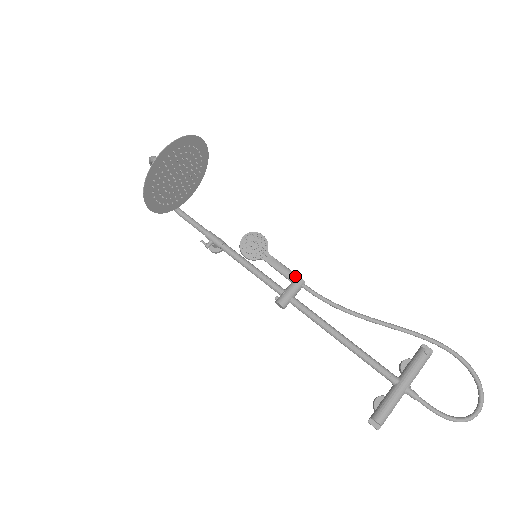
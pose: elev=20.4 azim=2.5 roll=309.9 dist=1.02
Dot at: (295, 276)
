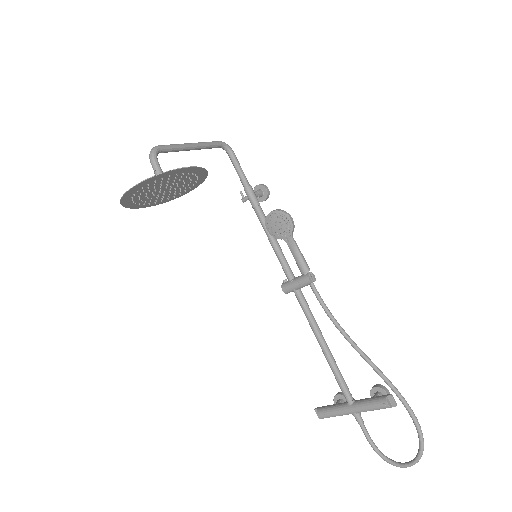
Dot at: (306, 272)
